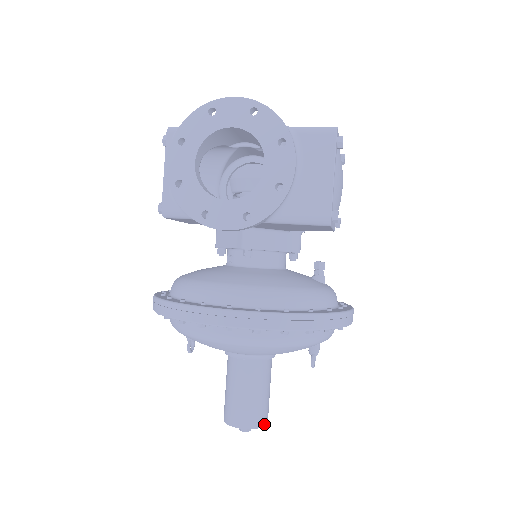
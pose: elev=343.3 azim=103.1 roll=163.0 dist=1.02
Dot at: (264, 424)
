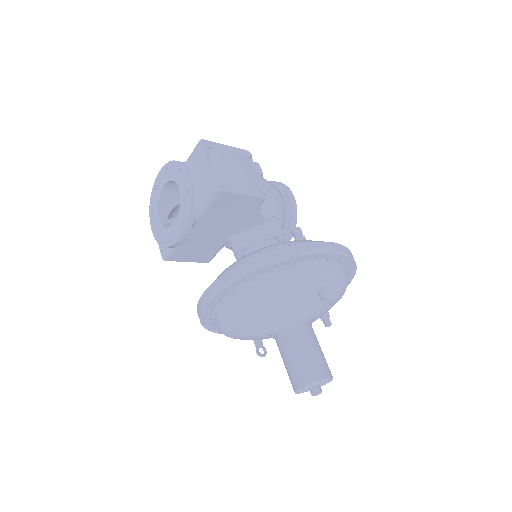
Dot at: (320, 378)
